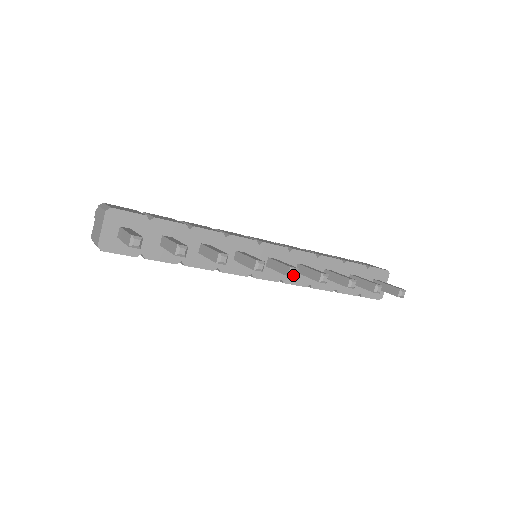
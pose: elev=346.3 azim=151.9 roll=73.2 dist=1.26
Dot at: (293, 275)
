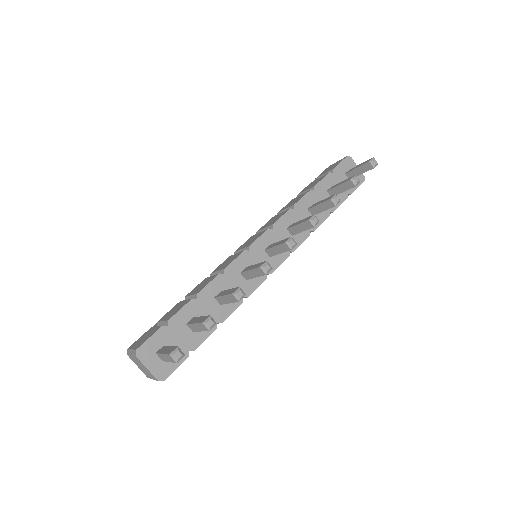
Dot at: (293, 245)
